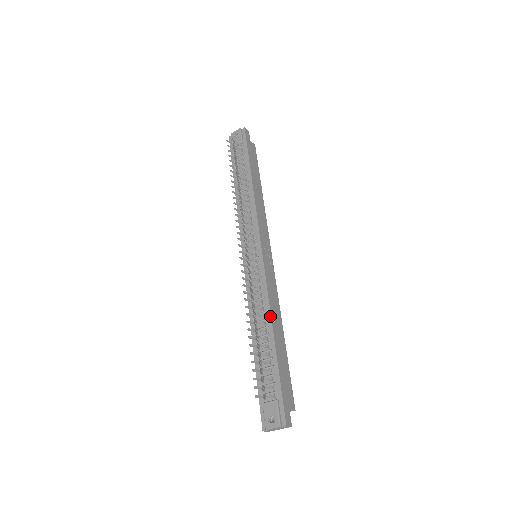
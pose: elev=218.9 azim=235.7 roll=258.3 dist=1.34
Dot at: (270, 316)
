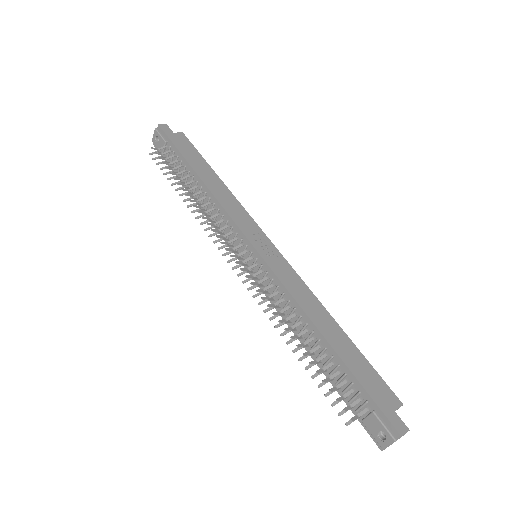
Dot at: (308, 318)
